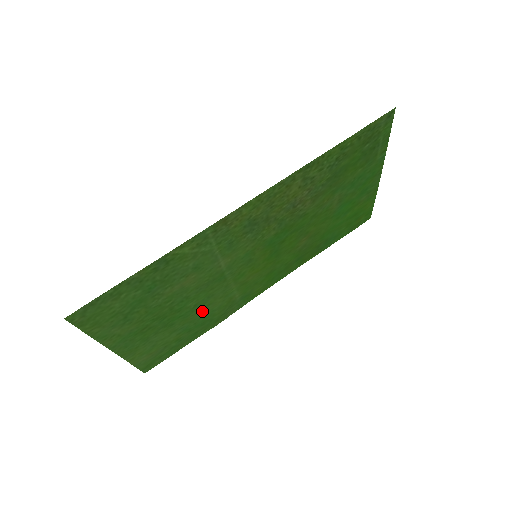
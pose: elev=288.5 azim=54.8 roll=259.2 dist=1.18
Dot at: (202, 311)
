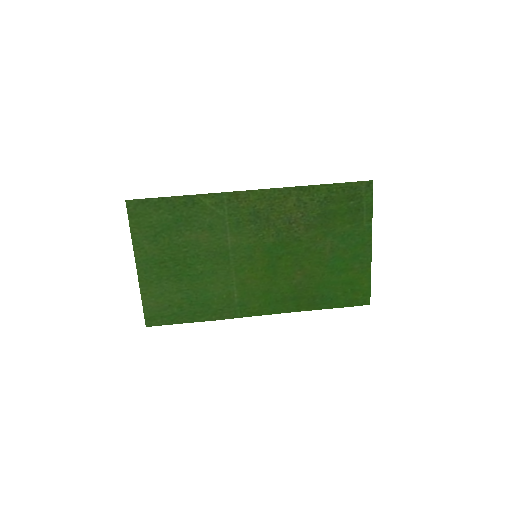
Dot at: (205, 286)
